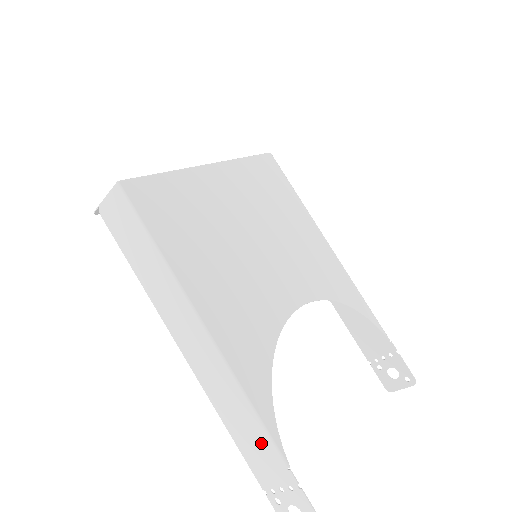
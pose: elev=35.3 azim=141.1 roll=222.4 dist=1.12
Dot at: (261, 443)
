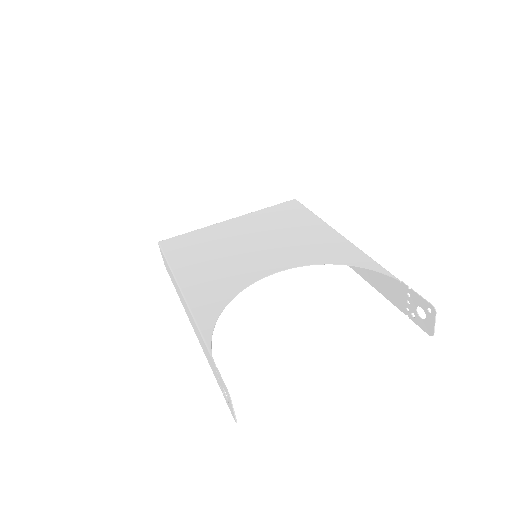
Dot at: (206, 349)
